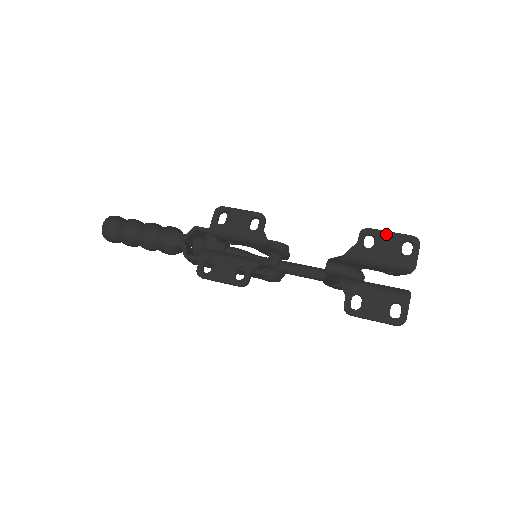
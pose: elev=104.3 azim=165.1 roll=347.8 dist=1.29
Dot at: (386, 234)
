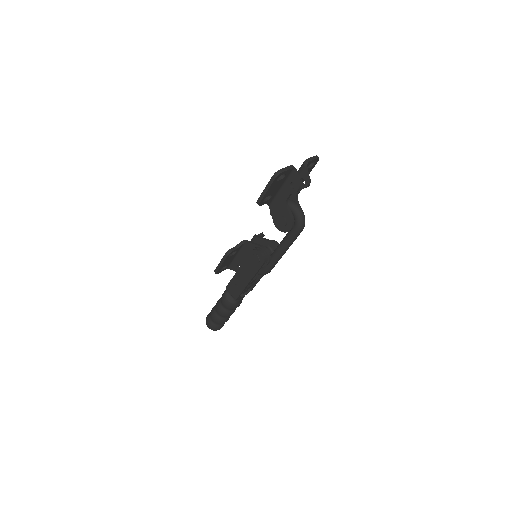
Dot at: occluded
